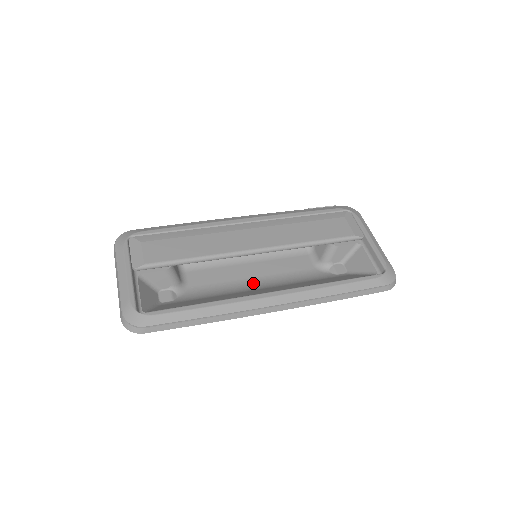
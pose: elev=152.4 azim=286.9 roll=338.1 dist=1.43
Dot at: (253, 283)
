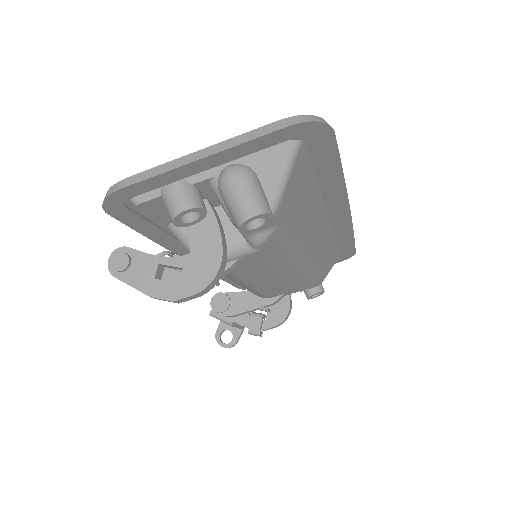
Dot at: occluded
